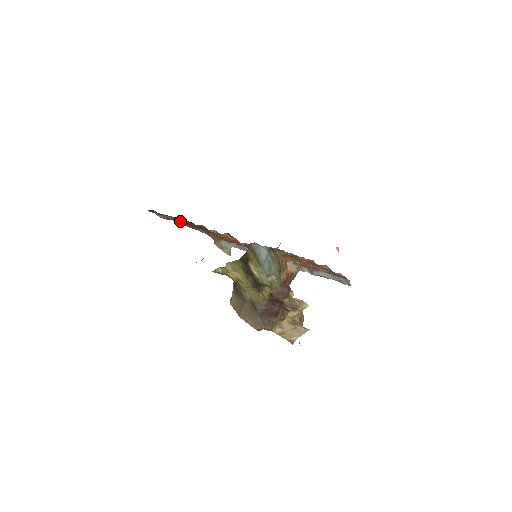
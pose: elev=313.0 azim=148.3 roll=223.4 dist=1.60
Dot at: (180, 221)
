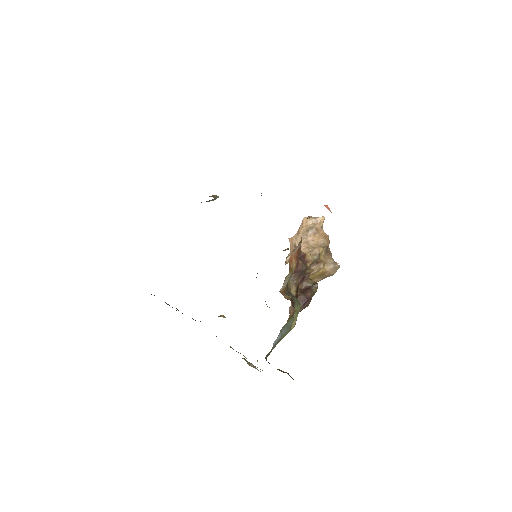
Dot at: occluded
